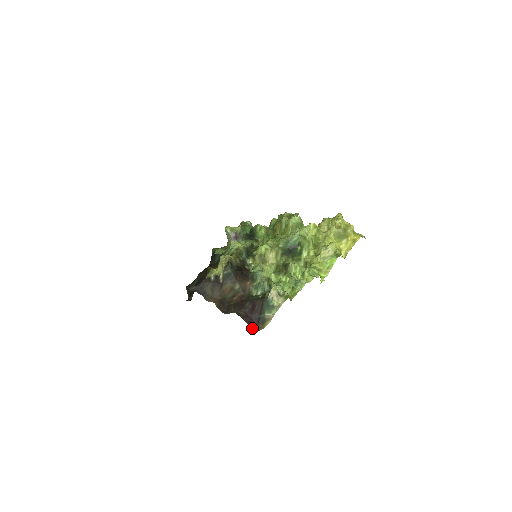
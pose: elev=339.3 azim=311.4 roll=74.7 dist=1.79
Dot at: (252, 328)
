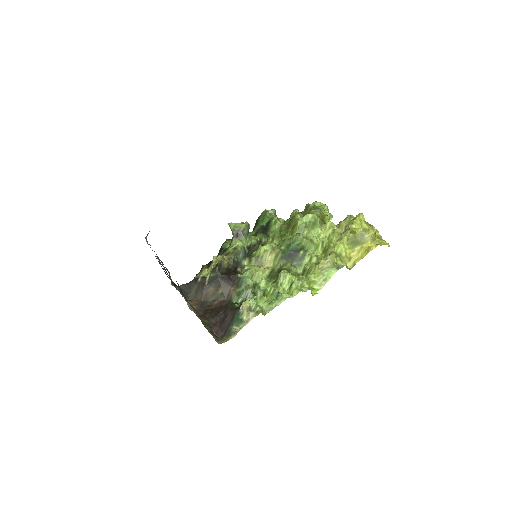
Dot at: (217, 339)
